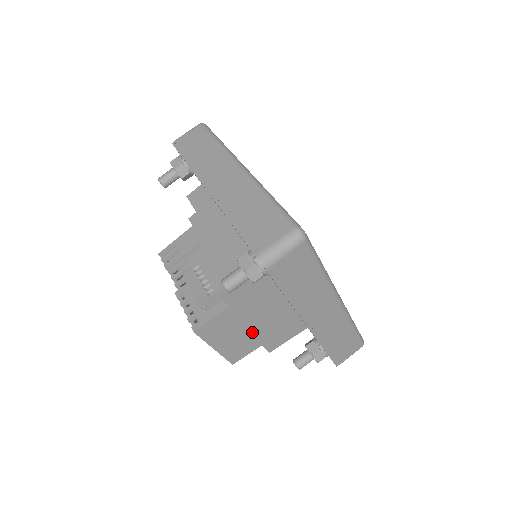
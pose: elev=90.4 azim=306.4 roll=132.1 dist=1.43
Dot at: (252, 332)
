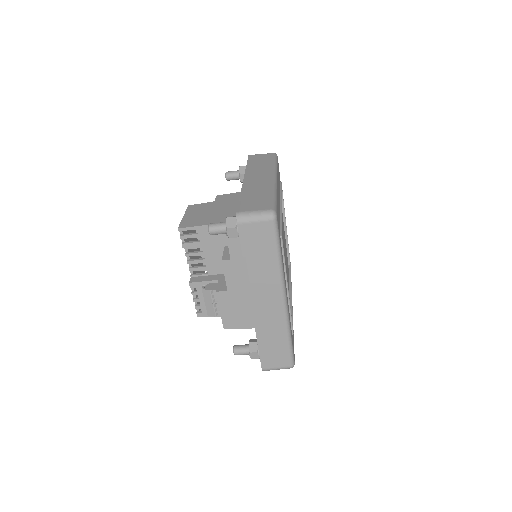
Dot at: occluded
